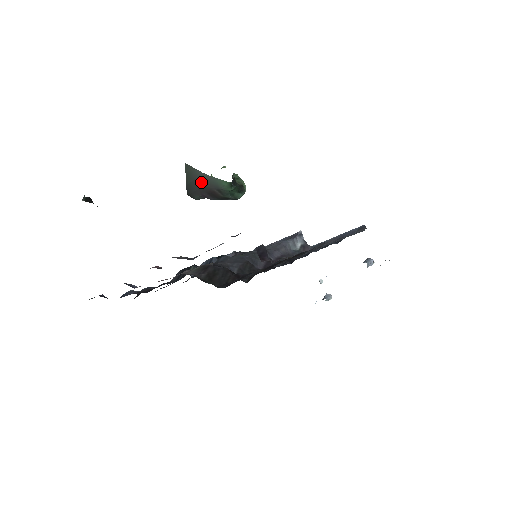
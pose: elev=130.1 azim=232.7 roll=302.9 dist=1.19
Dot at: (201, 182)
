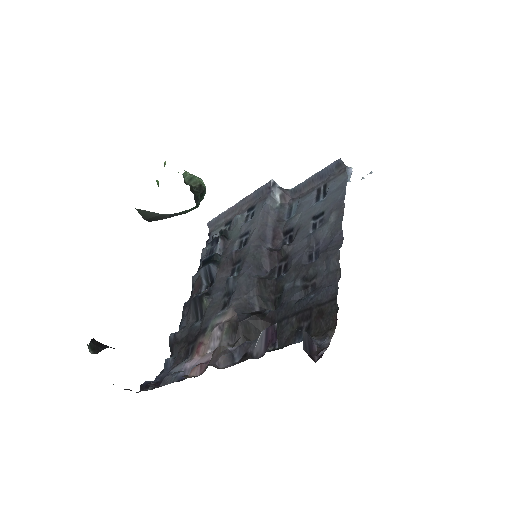
Dot at: (163, 217)
